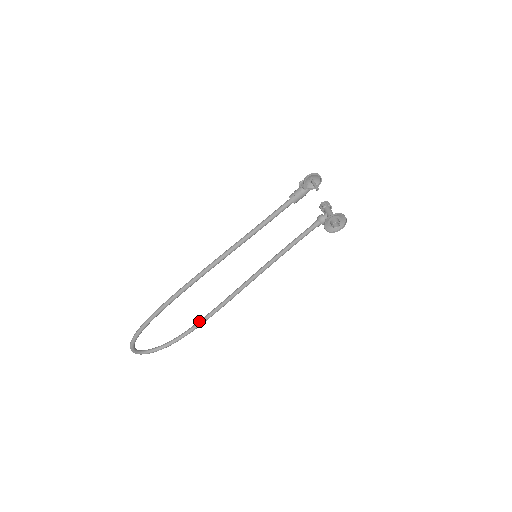
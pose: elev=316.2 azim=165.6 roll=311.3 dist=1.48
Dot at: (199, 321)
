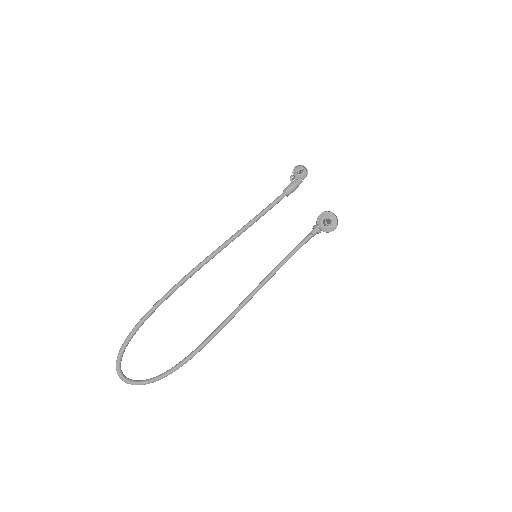
Dot at: (196, 348)
